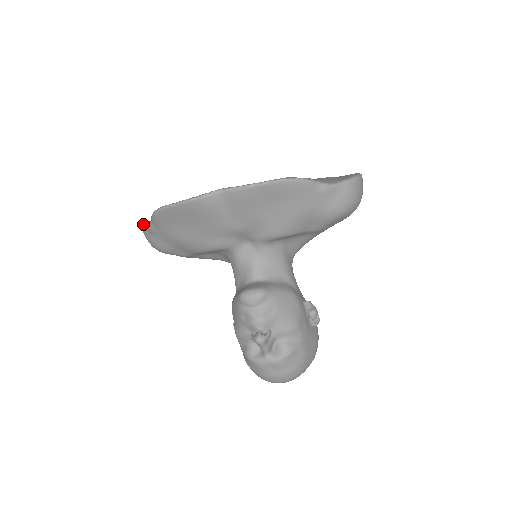
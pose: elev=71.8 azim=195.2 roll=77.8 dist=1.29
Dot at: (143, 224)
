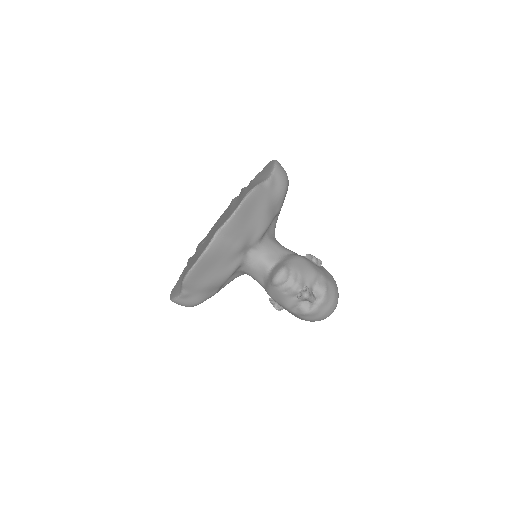
Dot at: (173, 298)
